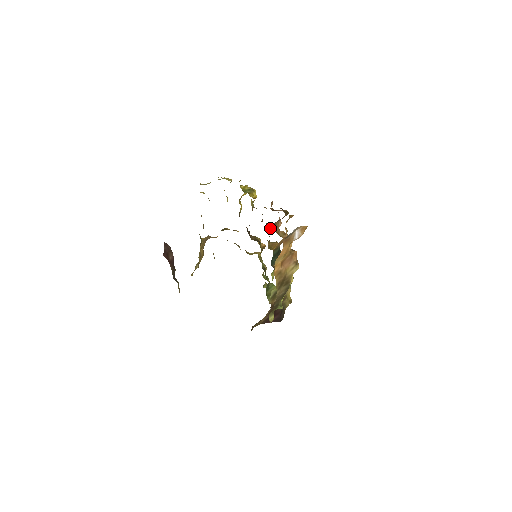
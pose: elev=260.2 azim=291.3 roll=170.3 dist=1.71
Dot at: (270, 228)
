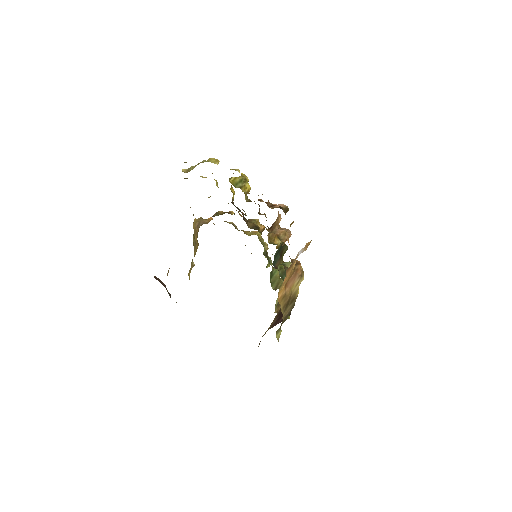
Dot at: (269, 230)
